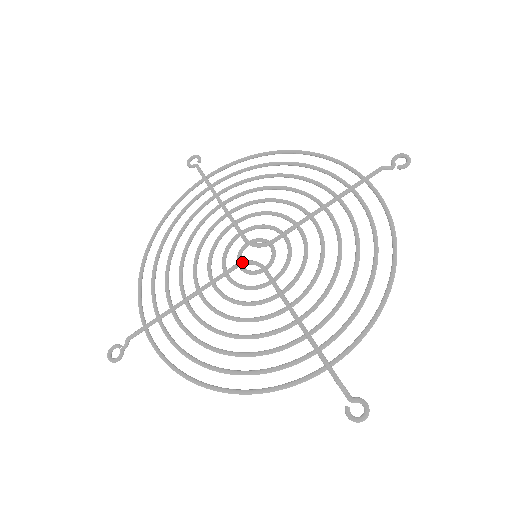
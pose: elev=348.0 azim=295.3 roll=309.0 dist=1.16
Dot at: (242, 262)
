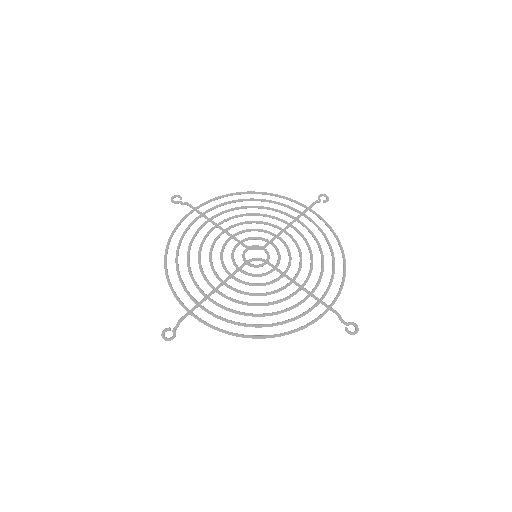
Dot at: (250, 259)
